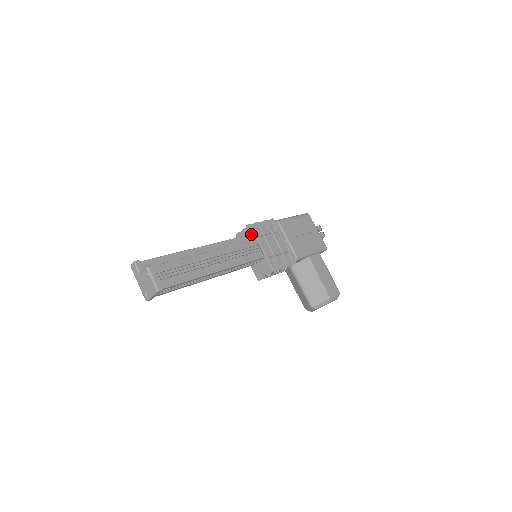
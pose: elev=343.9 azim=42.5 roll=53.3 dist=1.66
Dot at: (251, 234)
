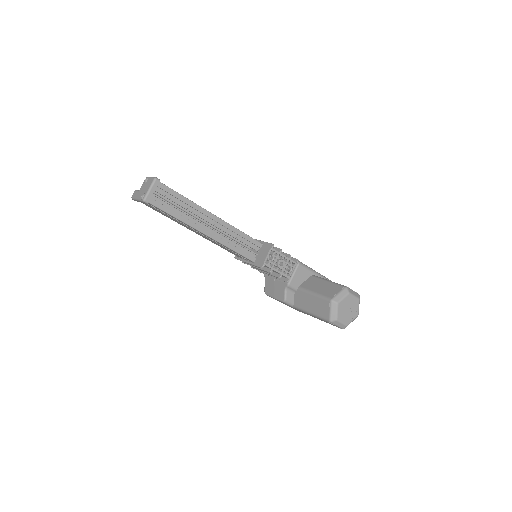
Dot at: occluded
